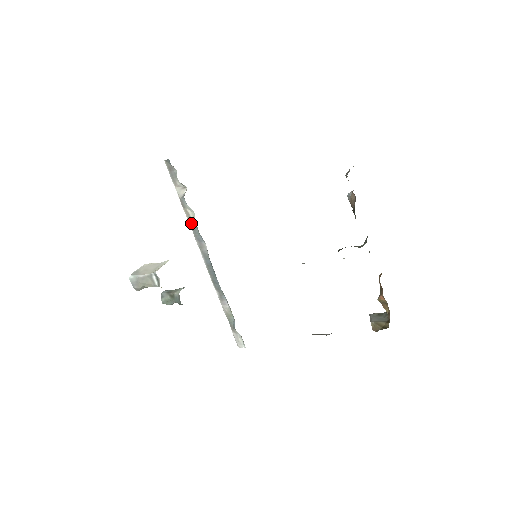
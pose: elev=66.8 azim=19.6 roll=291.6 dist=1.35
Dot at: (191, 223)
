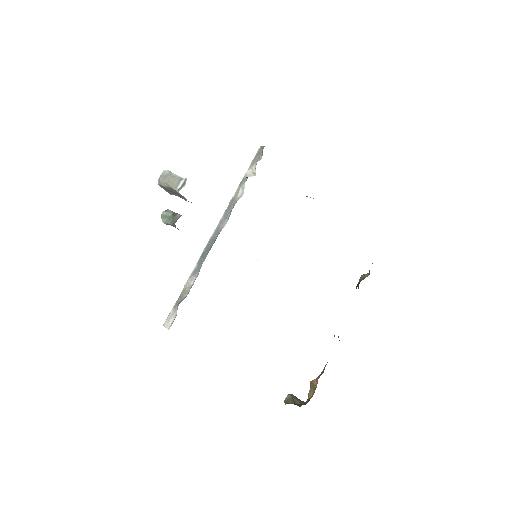
Dot at: (233, 200)
